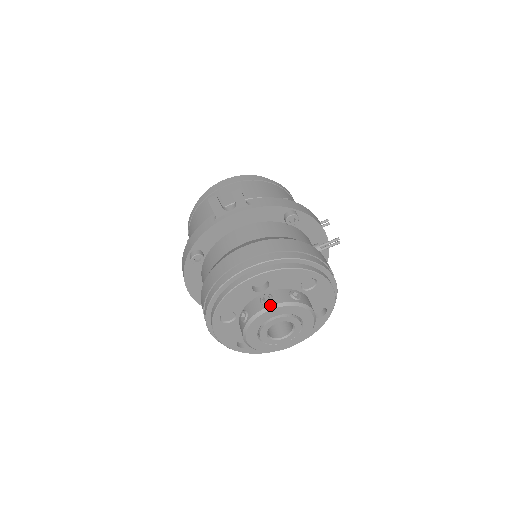
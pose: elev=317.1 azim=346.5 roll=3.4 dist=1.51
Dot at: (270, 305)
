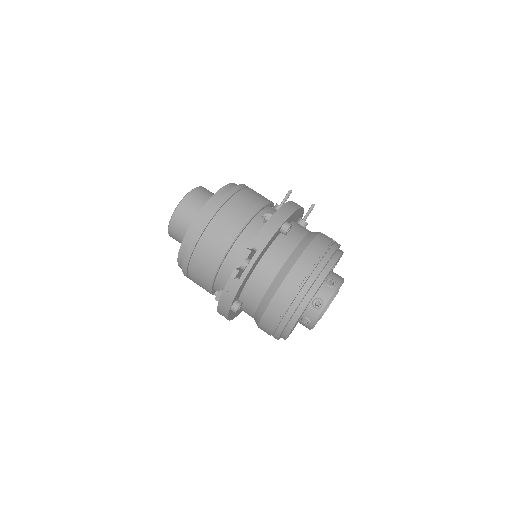
Dot at: (325, 306)
